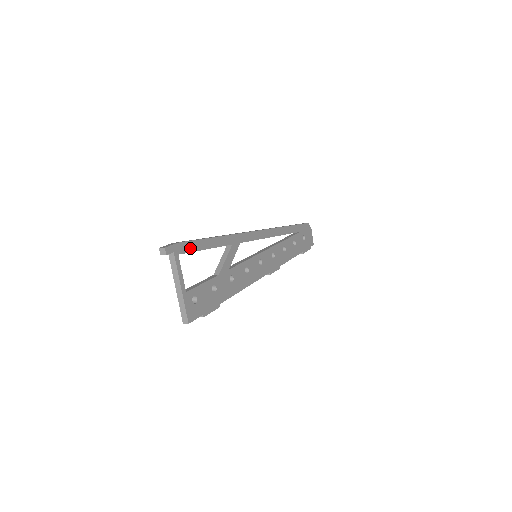
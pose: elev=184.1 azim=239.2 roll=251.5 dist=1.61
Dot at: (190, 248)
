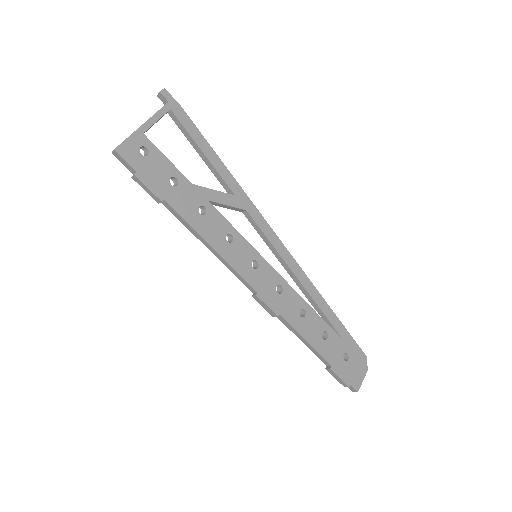
Dot at: (187, 125)
